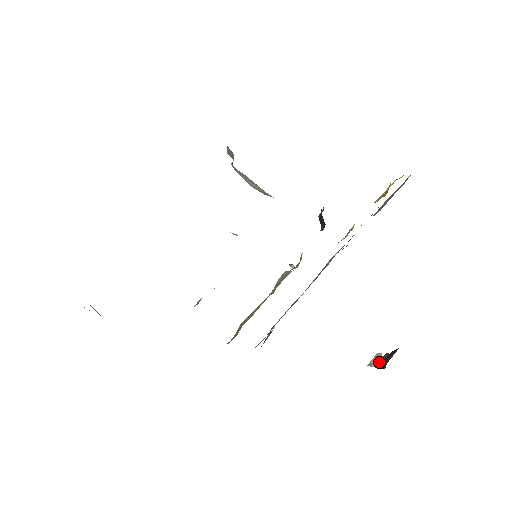
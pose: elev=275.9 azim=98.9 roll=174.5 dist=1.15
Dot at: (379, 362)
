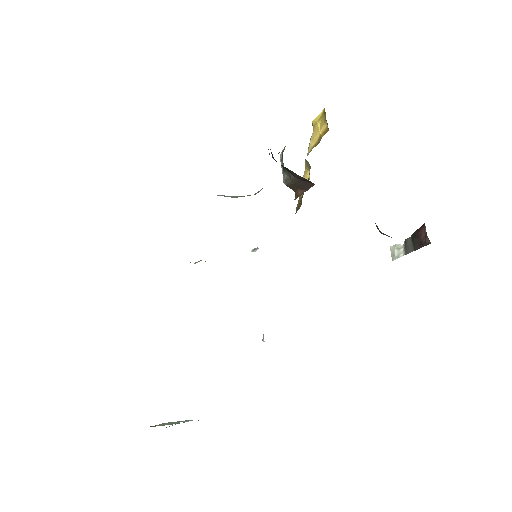
Dot at: (409, 248)
